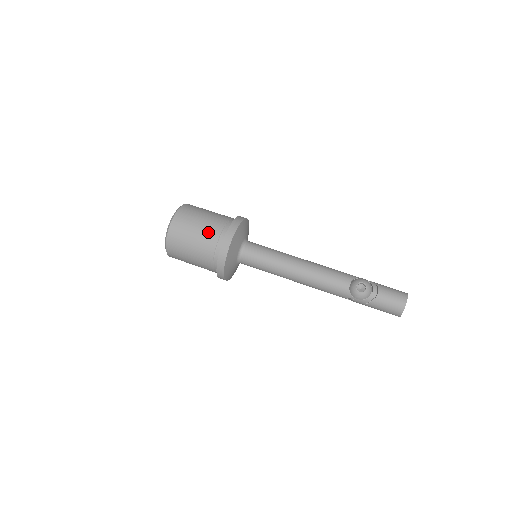
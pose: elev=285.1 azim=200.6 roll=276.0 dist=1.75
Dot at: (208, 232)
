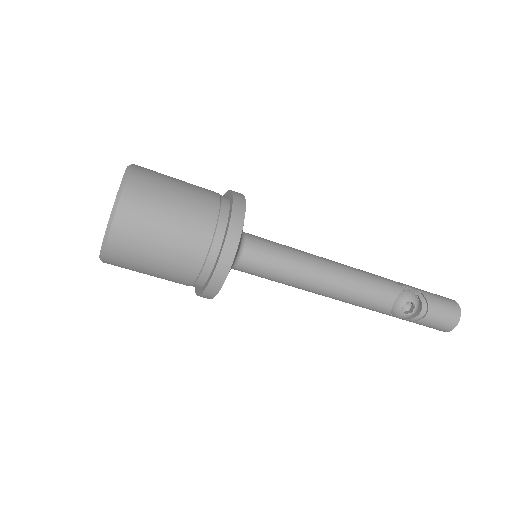
Dot at: (186, 247)
